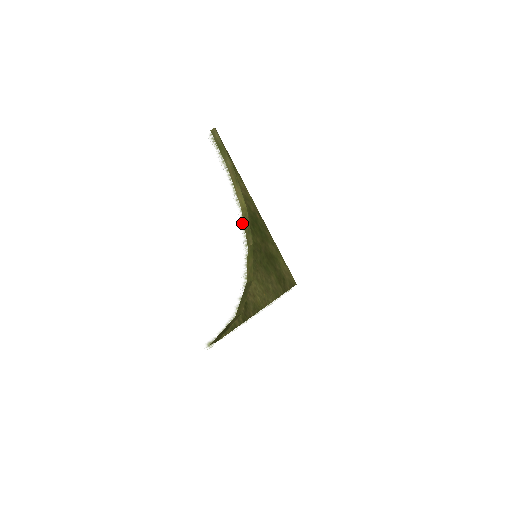
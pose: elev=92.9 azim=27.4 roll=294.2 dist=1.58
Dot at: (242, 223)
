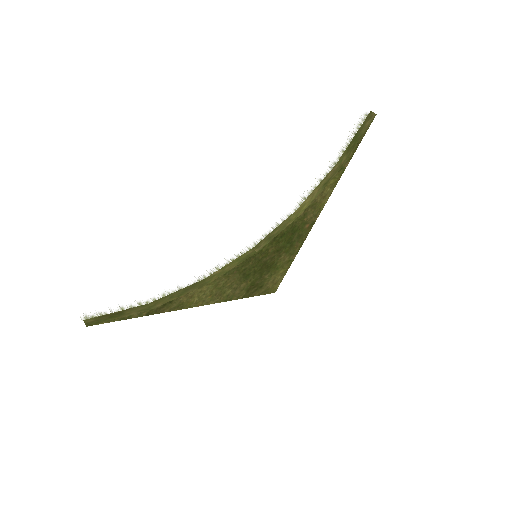
Dot at: (278, 224)
